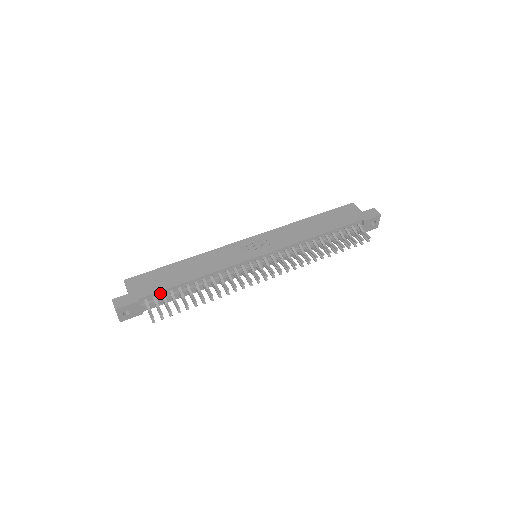
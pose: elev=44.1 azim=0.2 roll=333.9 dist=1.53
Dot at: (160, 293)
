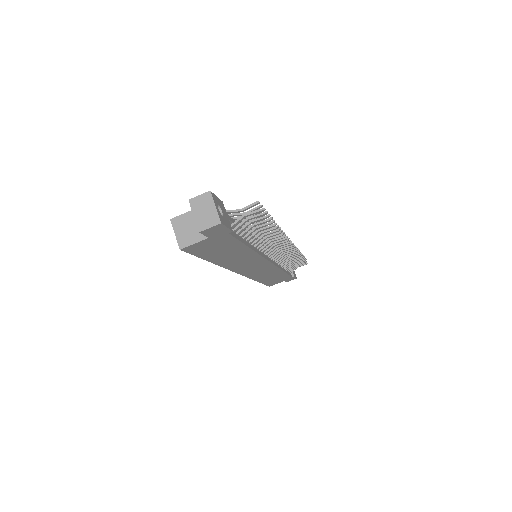
Dot at: occluded
